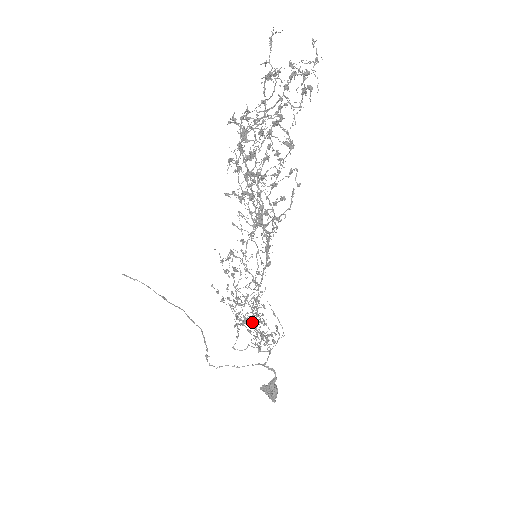
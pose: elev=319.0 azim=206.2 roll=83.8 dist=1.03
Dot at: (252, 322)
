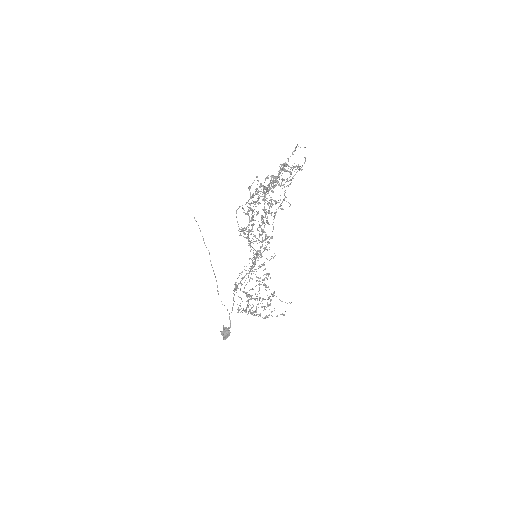
Dot at: (251, 297)
